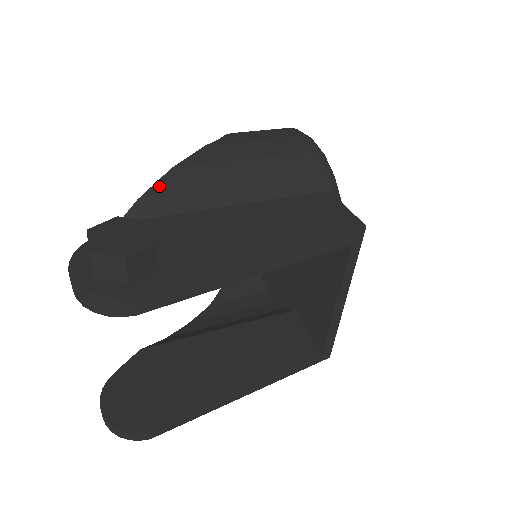
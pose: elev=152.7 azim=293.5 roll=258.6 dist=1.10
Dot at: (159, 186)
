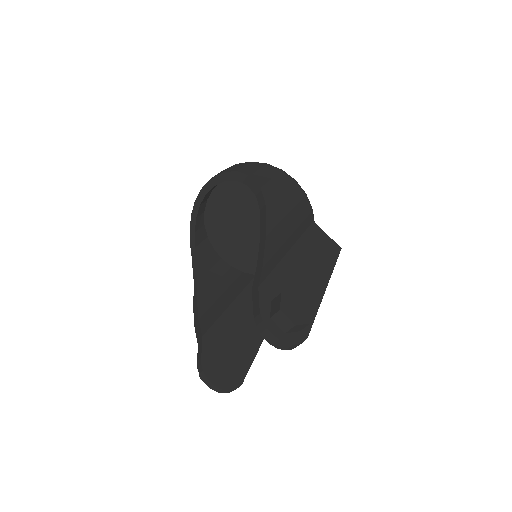
Dot at: (266, 253)
